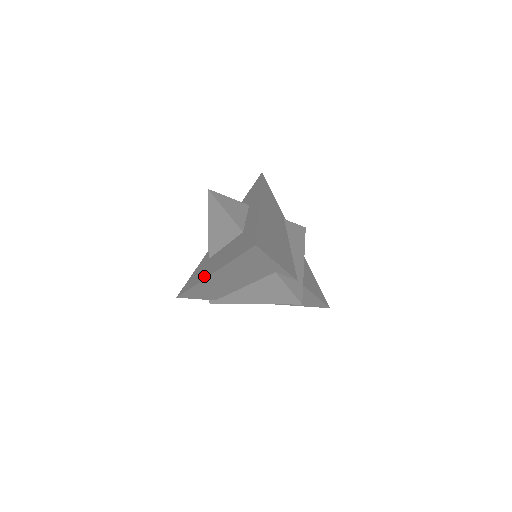
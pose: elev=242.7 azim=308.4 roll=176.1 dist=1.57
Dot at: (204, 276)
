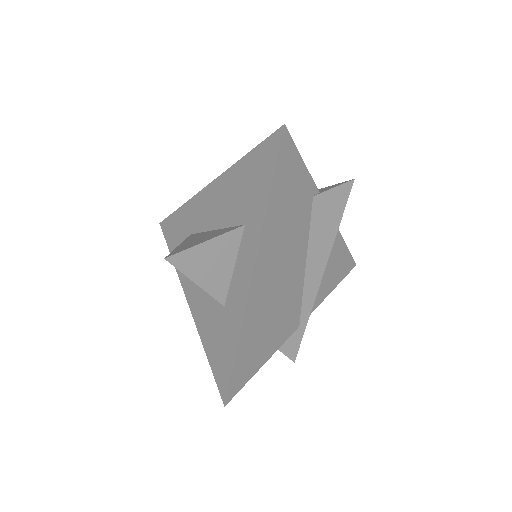
Dot at: (182, 280)
